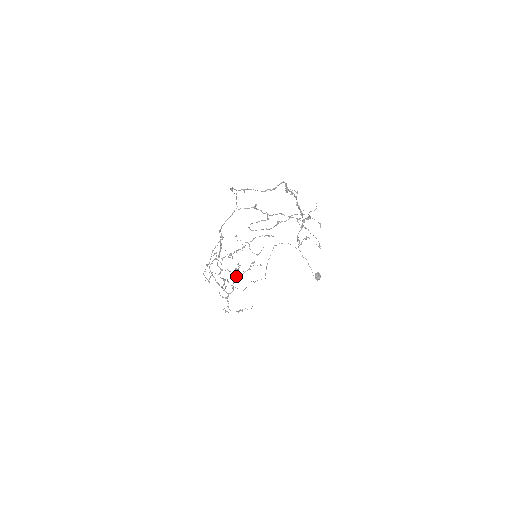
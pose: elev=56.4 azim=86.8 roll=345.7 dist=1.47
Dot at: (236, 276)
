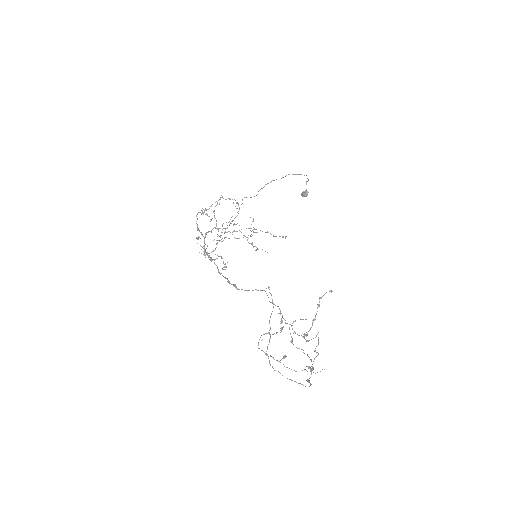
Dot at: (225, 266)
